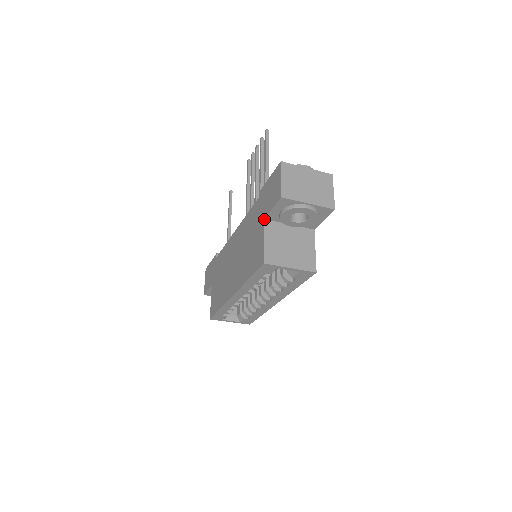
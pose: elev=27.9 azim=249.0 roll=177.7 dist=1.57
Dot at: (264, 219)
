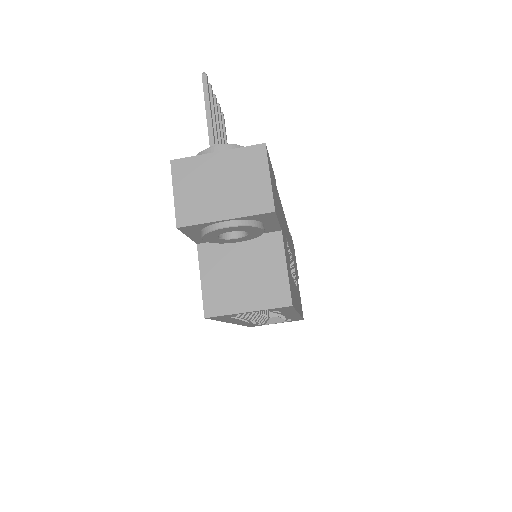
Dot at: (197, 244)
